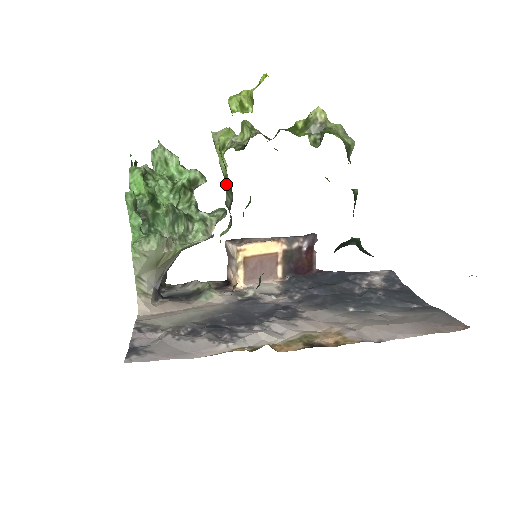
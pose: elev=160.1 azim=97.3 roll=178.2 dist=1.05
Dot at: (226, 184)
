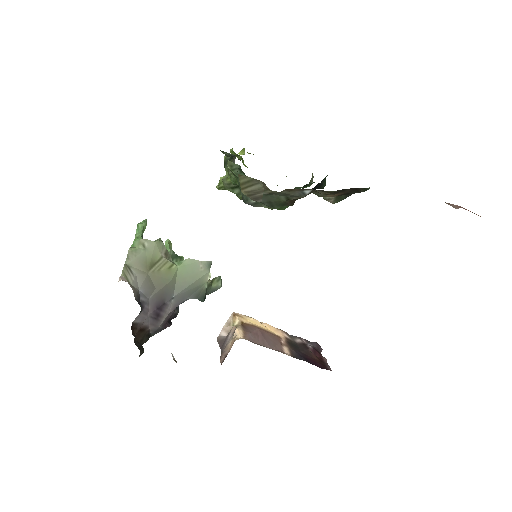
Dot at: occluded
